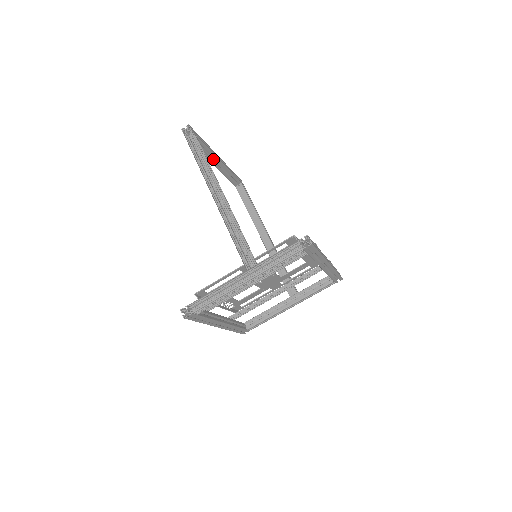
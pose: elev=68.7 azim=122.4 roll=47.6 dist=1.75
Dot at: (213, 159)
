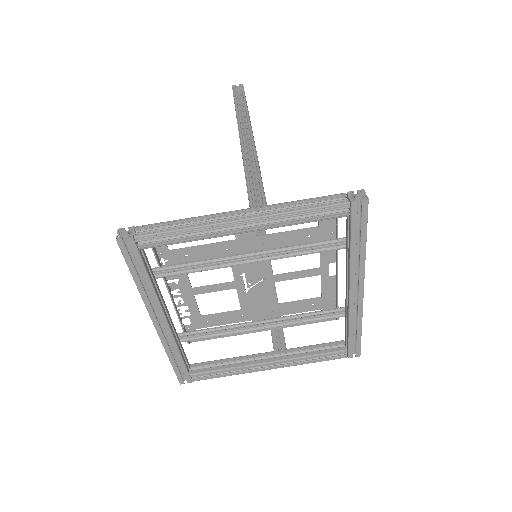
Dot at: occluded
